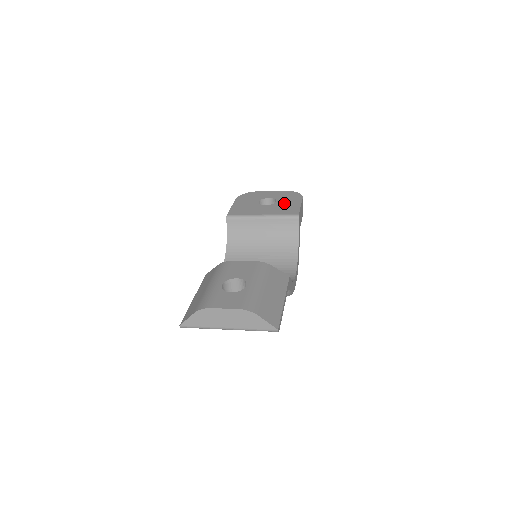
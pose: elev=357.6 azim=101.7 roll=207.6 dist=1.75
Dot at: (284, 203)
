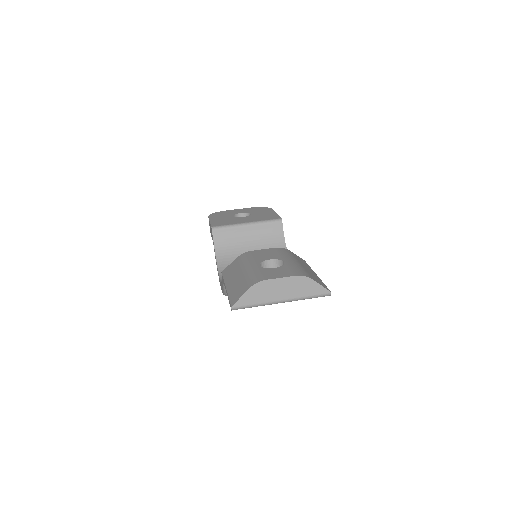
Dot at: (260, 214)
